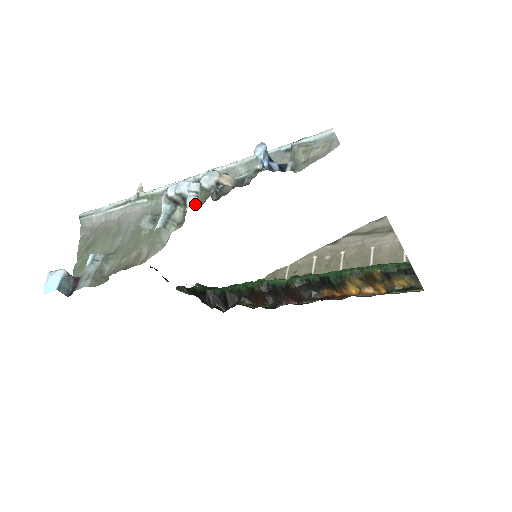
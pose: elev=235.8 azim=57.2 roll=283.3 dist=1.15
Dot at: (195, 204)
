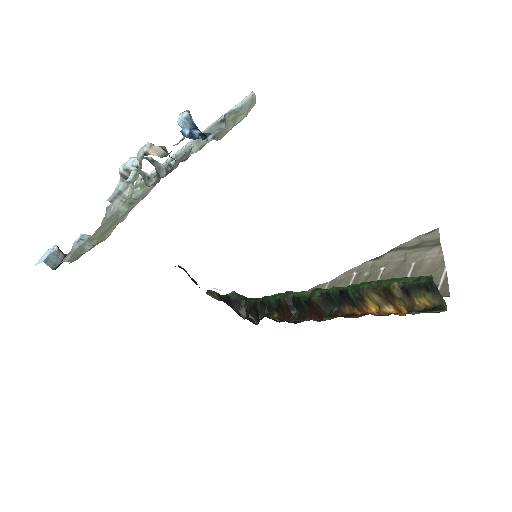
Dot at: (133, 178)
